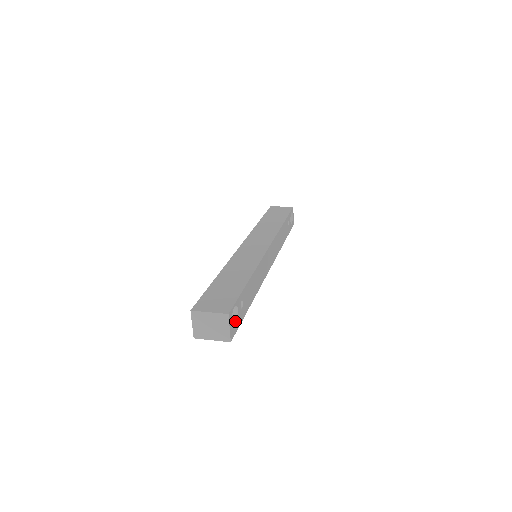
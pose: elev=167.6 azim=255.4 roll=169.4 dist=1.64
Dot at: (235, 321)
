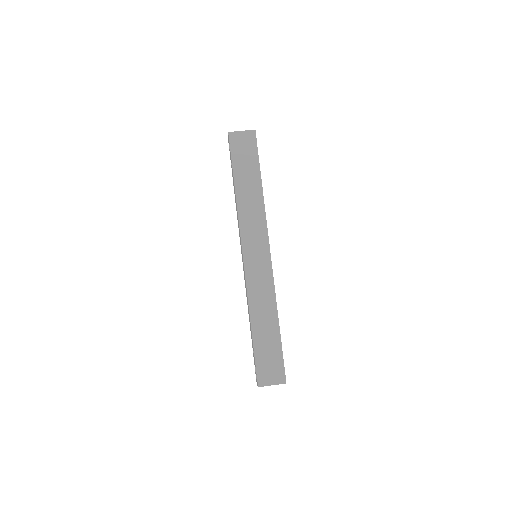
Dot at: occluded
